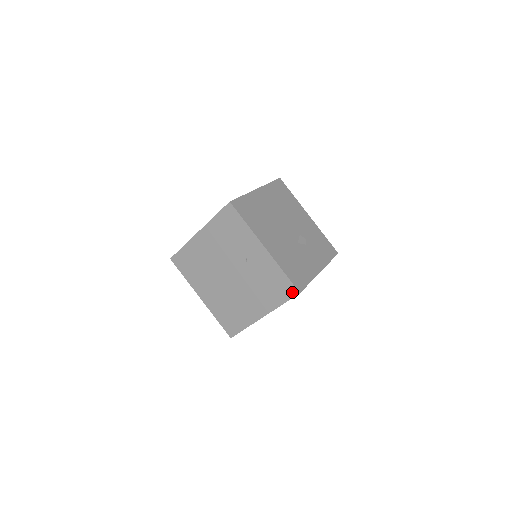
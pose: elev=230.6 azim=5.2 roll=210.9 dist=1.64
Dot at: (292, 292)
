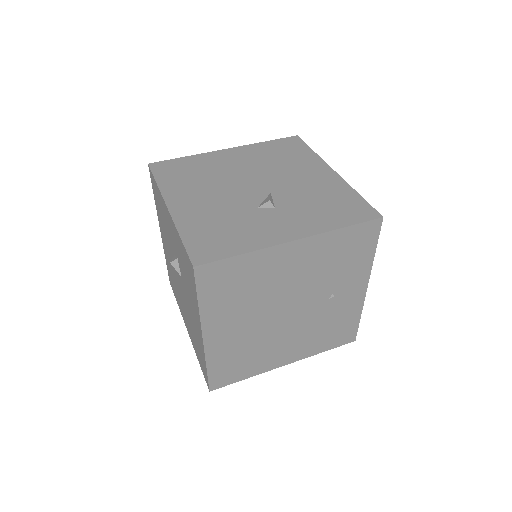
Dot at: (349, 339)
